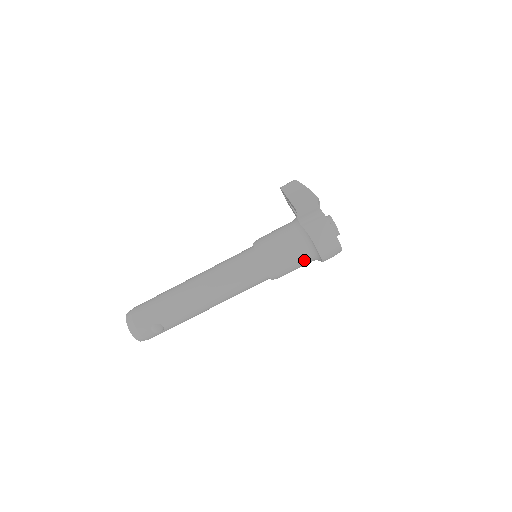
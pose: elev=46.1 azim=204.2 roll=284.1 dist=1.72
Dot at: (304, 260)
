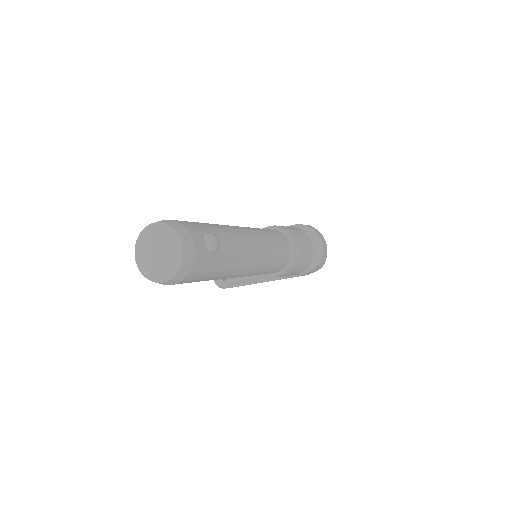
Dot at: (310, 248)
